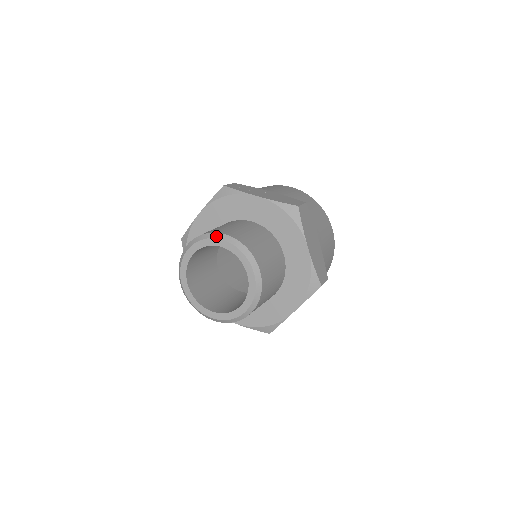
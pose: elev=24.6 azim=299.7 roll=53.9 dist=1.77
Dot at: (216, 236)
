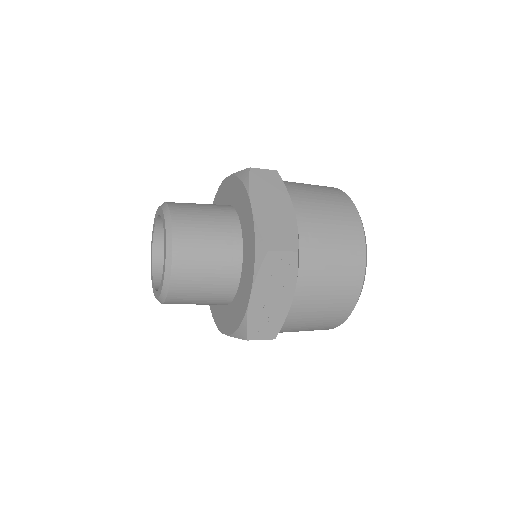
Dot at: occluded
